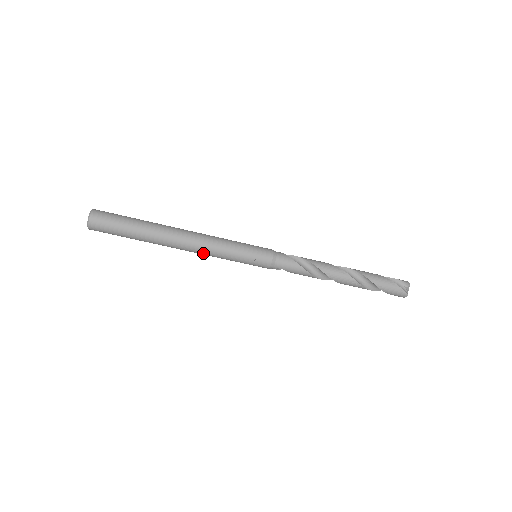
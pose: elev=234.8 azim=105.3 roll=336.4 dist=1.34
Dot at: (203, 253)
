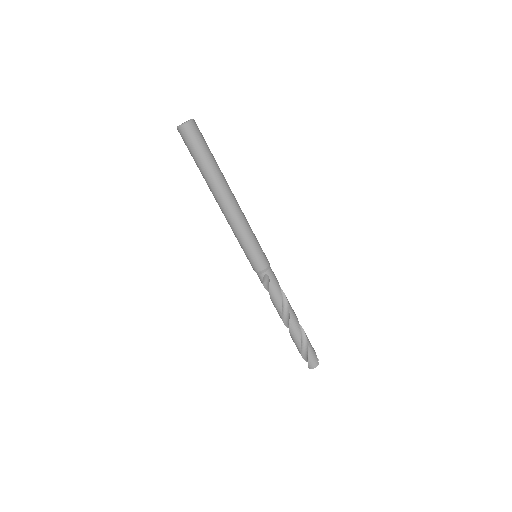
Dot at: (236, 218)
